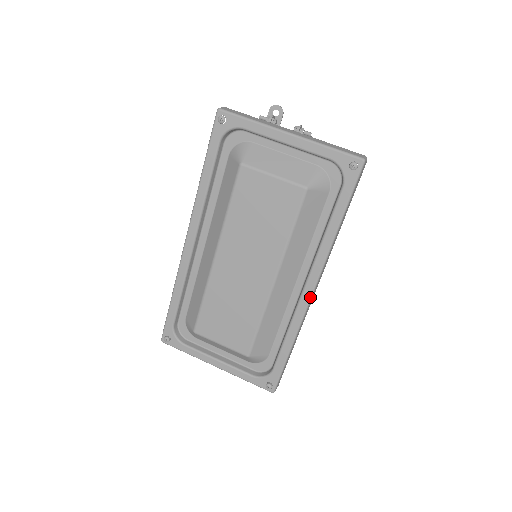
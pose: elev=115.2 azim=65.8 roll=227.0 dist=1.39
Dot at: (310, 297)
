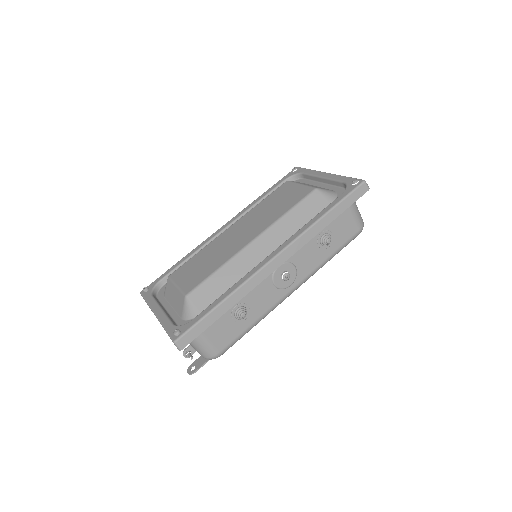
Dot at: (269, 261)
